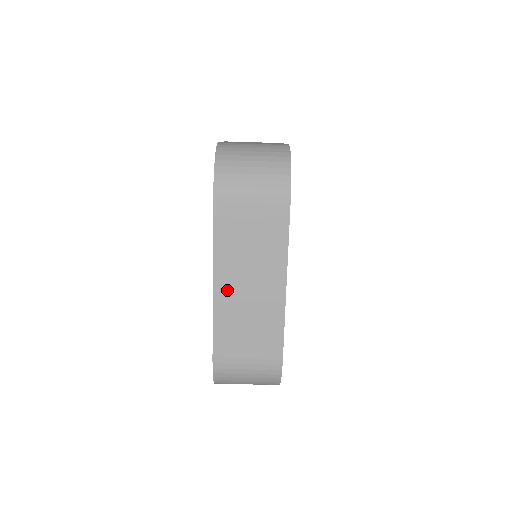
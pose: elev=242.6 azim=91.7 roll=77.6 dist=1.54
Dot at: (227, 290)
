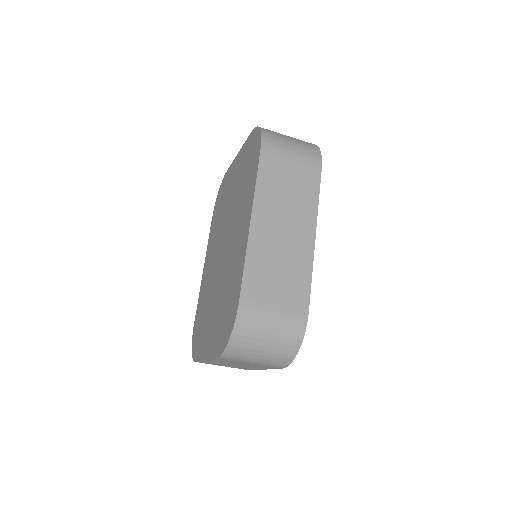
Dot at: (263, 230)
